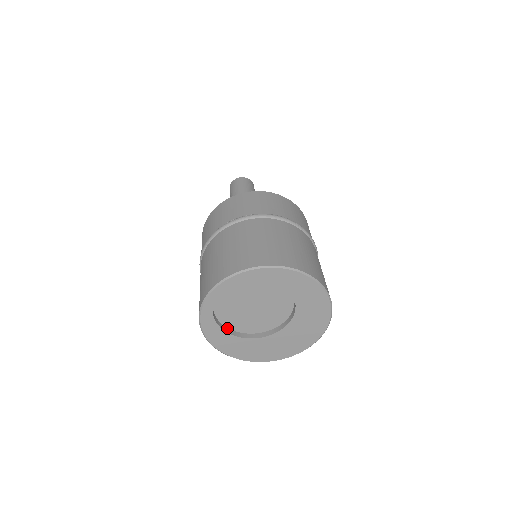
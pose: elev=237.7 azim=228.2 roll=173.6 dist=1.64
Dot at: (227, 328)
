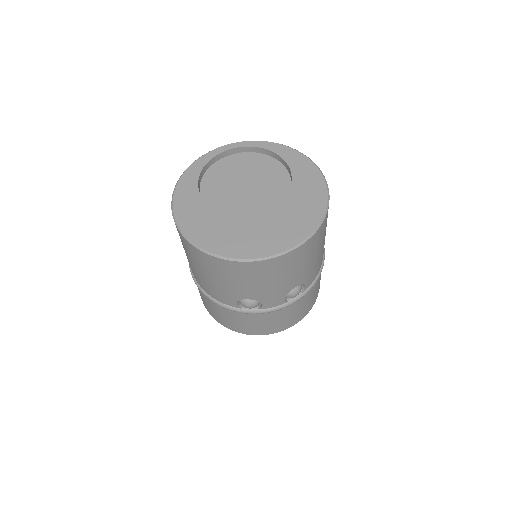
Dot at: occluded
